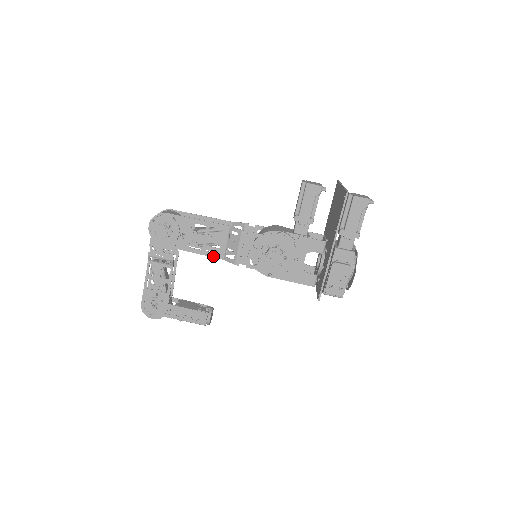
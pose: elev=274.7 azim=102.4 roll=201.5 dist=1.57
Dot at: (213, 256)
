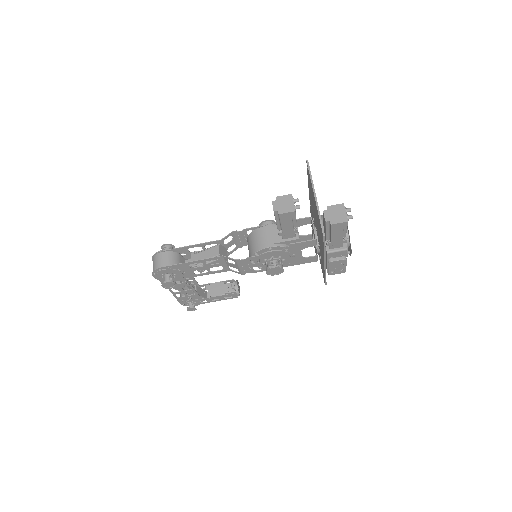
Dot at: (220, 272)
